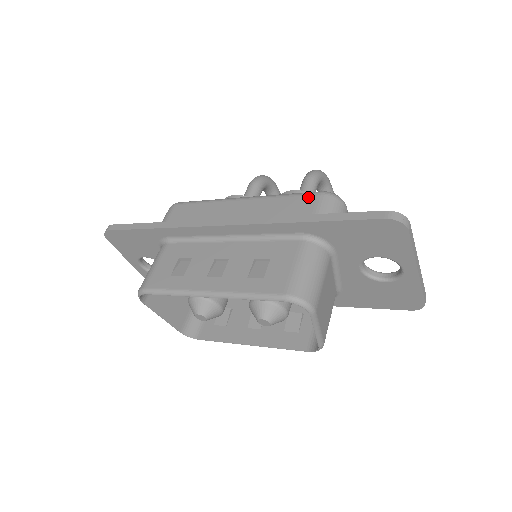
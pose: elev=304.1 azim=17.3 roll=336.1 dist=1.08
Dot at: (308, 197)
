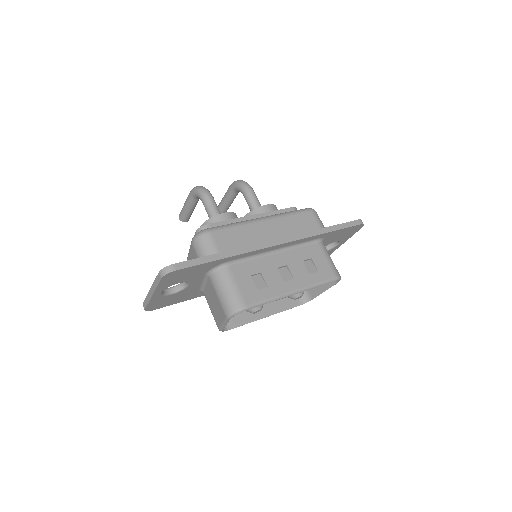
Dot at: (307, 214)
